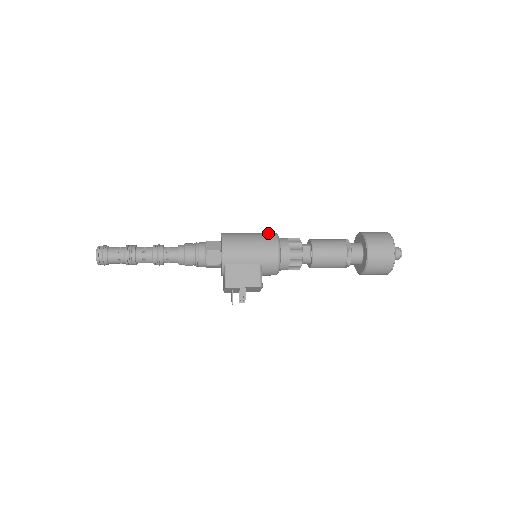
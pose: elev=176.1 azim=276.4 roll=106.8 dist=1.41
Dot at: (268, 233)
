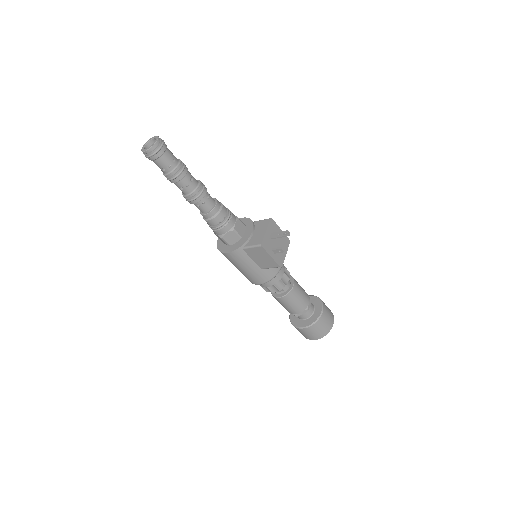
Dot at: occluded
